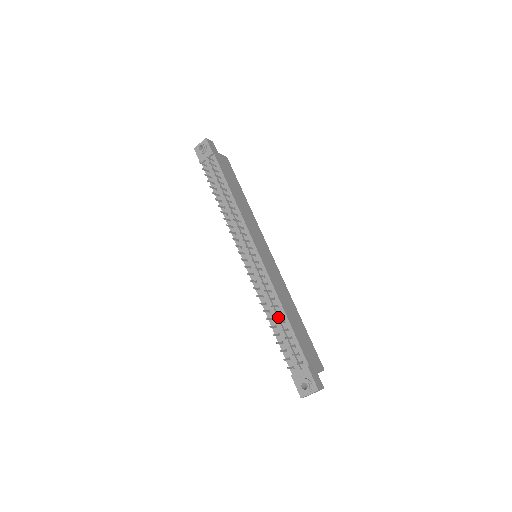
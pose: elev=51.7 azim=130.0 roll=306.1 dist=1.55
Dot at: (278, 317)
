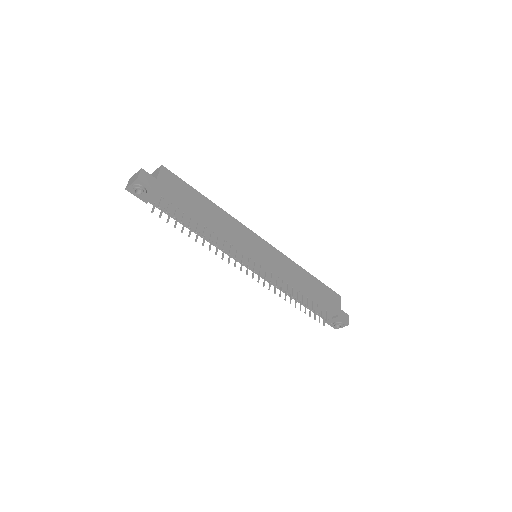
Dot at: (302, 298)
